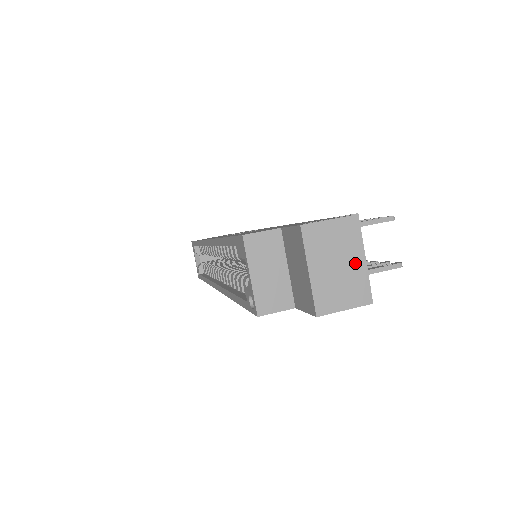
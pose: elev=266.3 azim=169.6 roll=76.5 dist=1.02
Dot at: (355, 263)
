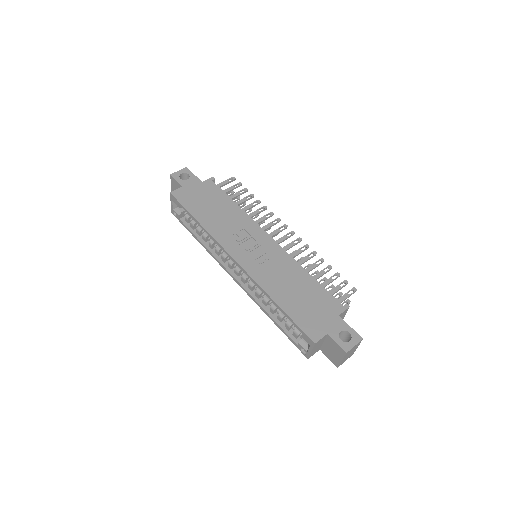
Dot at: occluded
